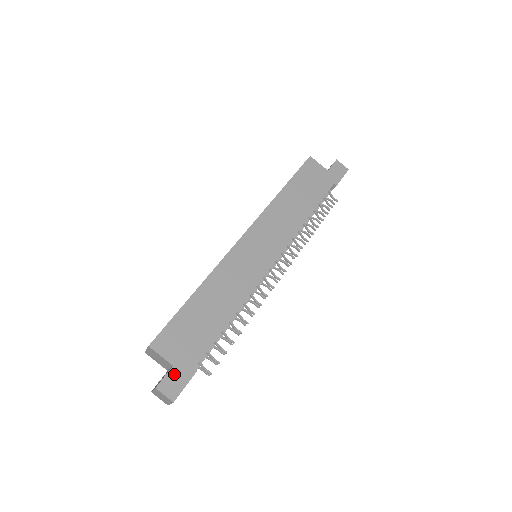
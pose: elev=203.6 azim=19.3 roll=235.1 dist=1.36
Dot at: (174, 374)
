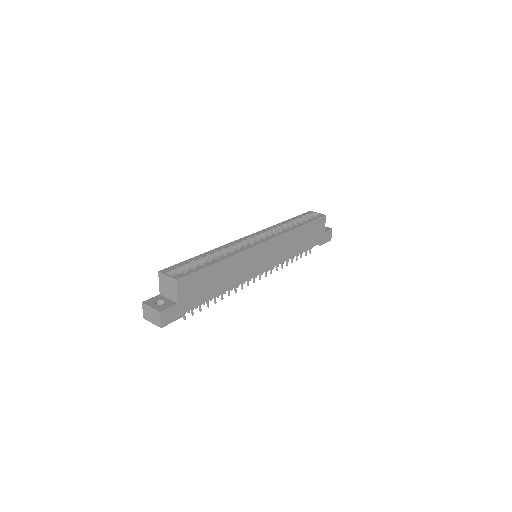
Dot at: (174, 309)
